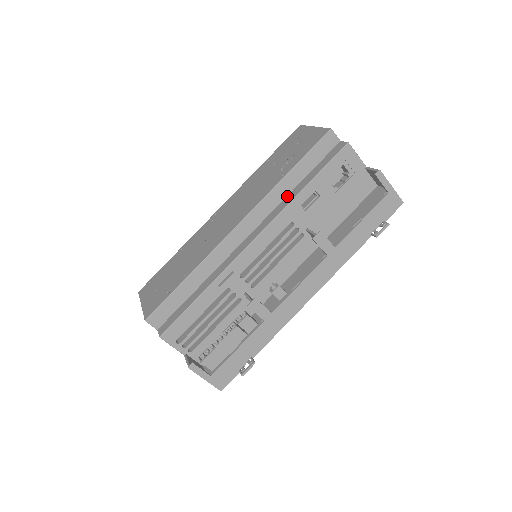
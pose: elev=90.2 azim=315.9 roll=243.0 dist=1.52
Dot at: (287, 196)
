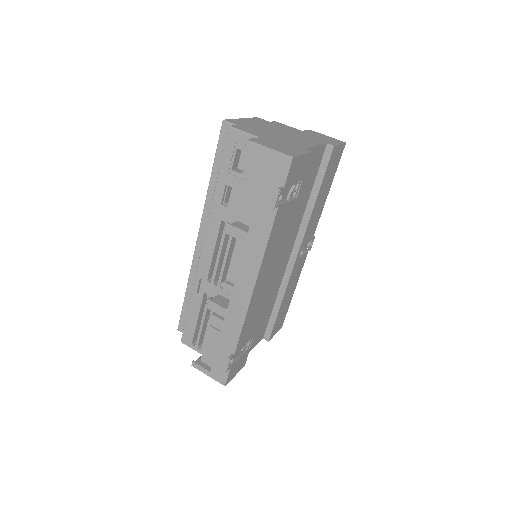
Dot at: occluded
